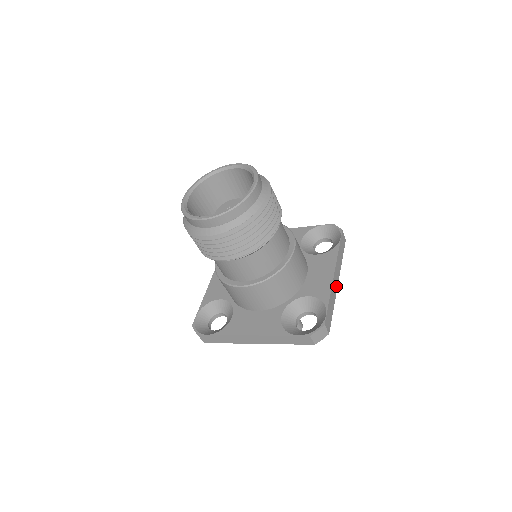
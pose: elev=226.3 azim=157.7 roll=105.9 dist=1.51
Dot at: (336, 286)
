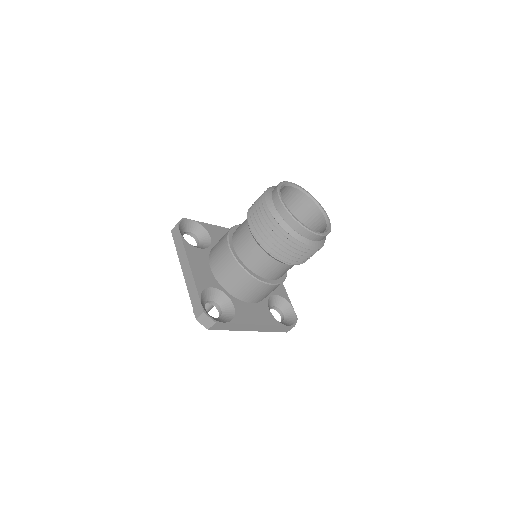
Dot at: (248, 329)
